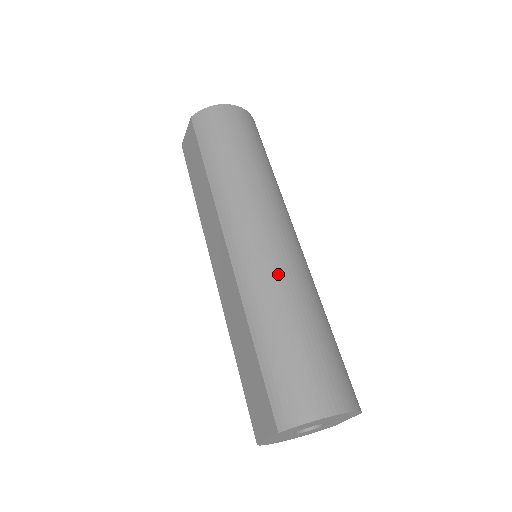
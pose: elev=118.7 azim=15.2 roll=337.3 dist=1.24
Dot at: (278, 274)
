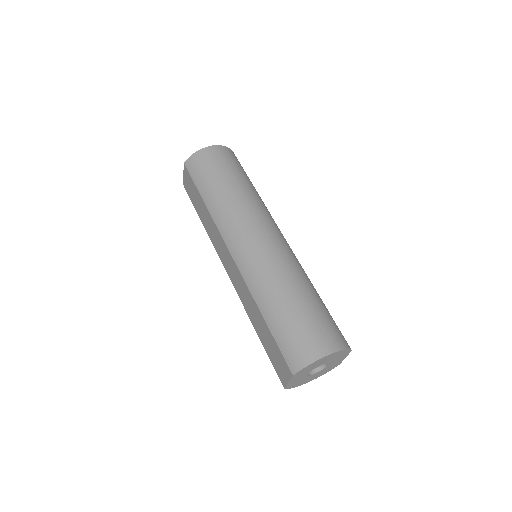
Dot at: (271, 267)
